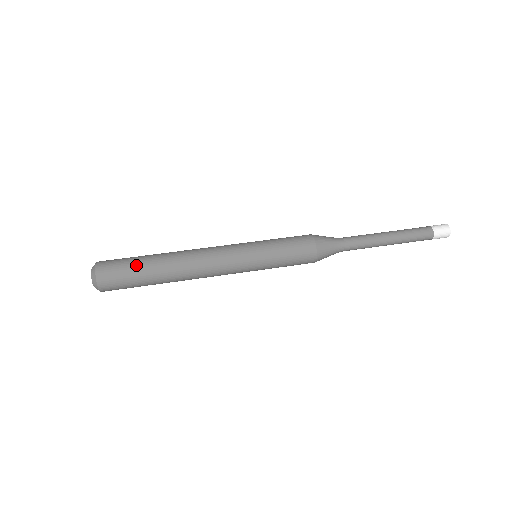
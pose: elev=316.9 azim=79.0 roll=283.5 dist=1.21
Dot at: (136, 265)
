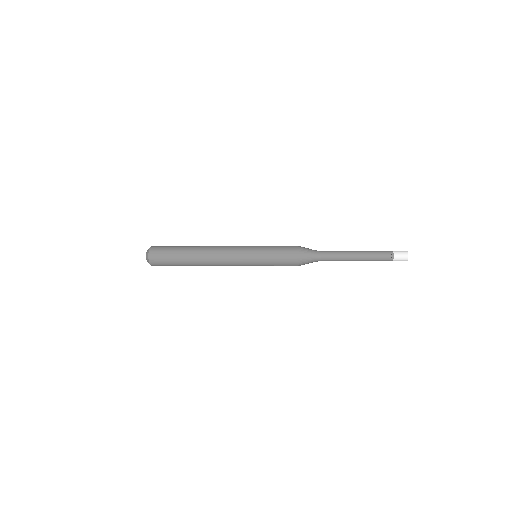
Dot at: (176, 246)
